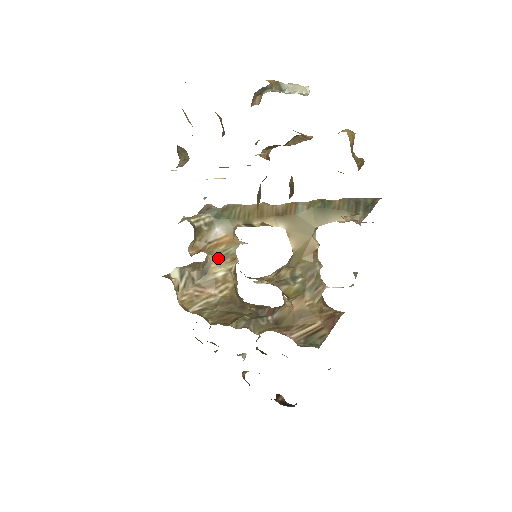
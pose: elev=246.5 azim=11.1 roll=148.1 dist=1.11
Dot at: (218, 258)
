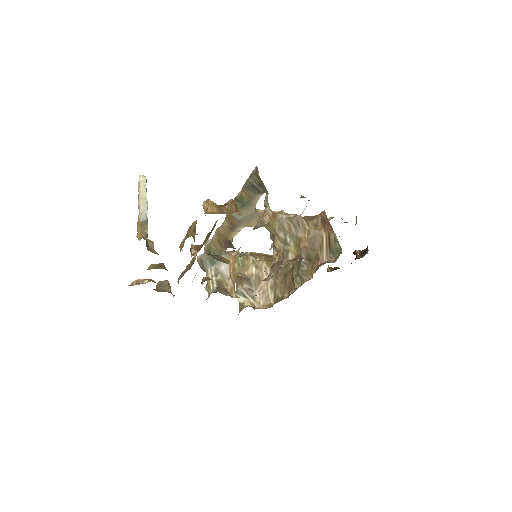
Dot at: (242, 270)
